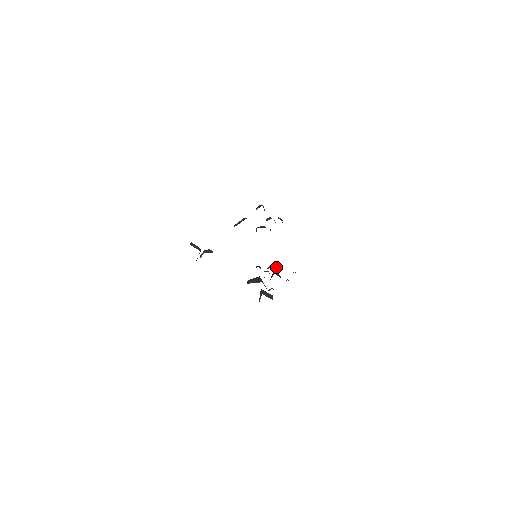
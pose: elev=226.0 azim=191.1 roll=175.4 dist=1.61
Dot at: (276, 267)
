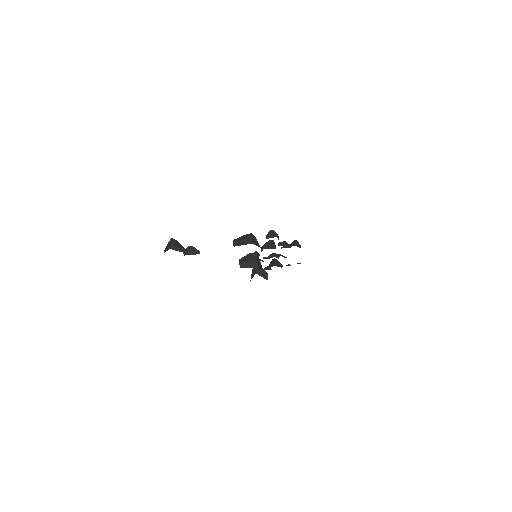
Dot at: occluded
